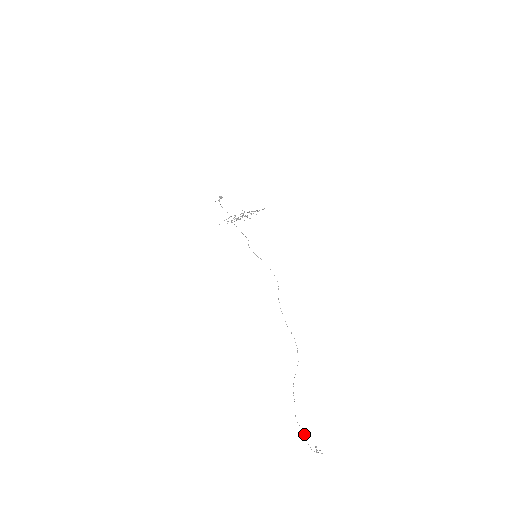
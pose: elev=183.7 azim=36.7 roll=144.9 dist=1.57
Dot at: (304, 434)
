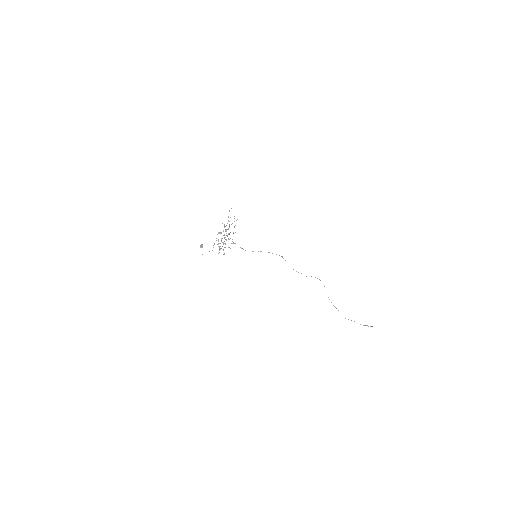
Dot at: occluded
